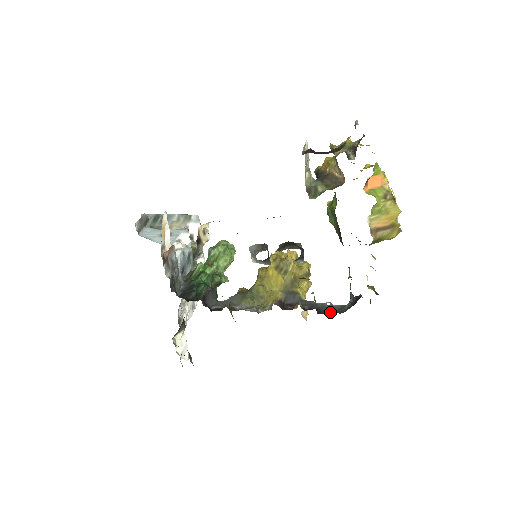
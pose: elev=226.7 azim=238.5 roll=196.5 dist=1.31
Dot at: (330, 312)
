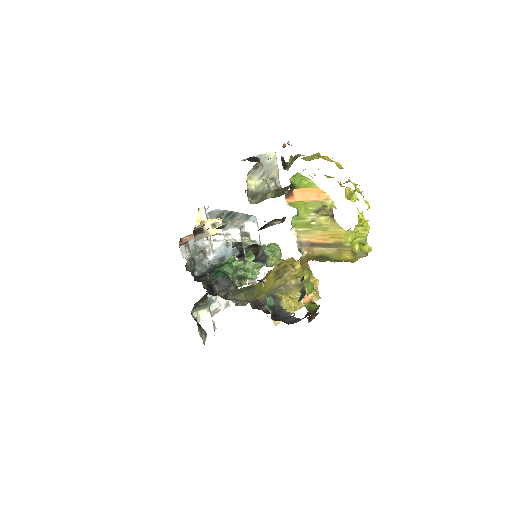
Dot at: (283, 321)
